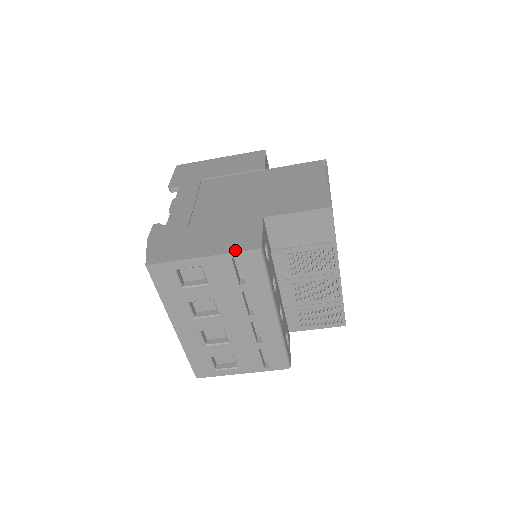
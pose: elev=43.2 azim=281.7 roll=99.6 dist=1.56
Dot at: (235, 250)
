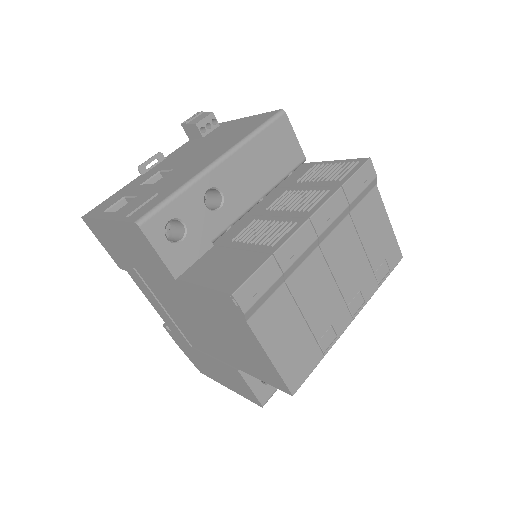
Dot at: (246, 398)
